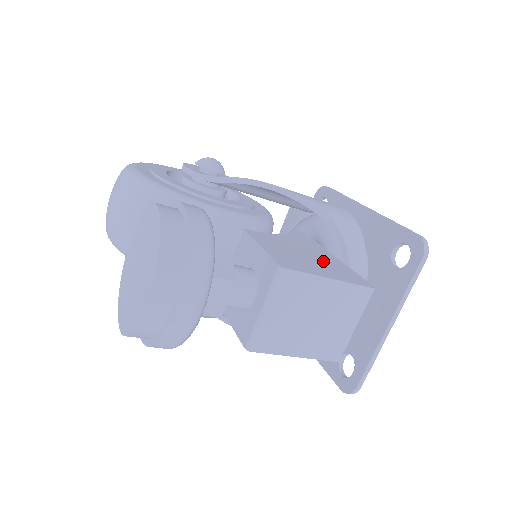
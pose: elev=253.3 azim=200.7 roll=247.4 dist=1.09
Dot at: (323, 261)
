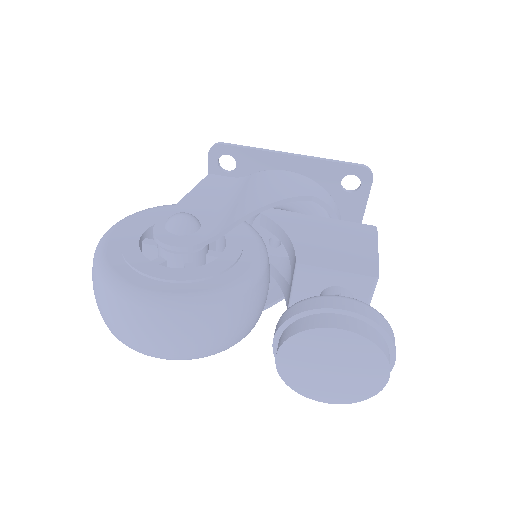
Dot at: (339, 234)
